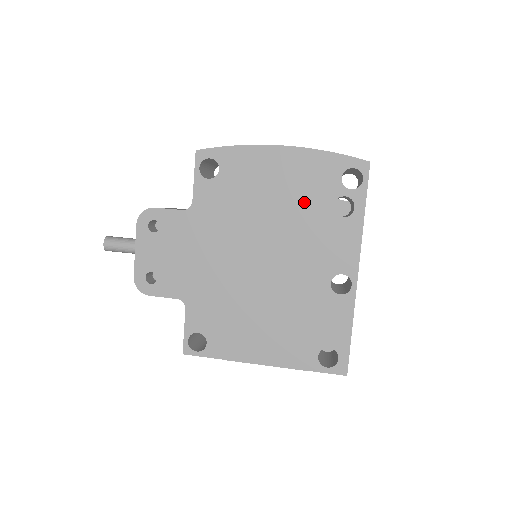
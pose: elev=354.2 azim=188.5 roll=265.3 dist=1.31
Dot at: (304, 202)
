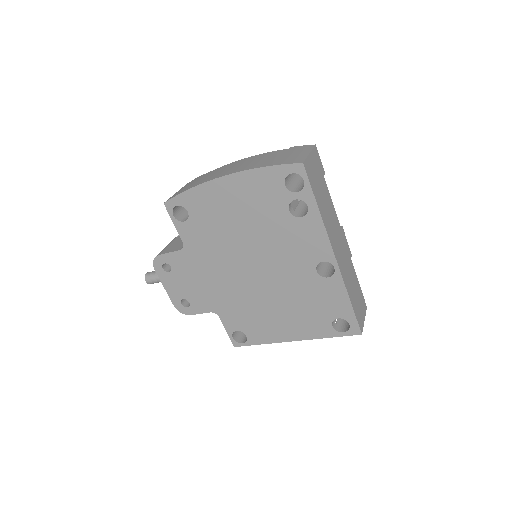
Dot at: (264, 215)
